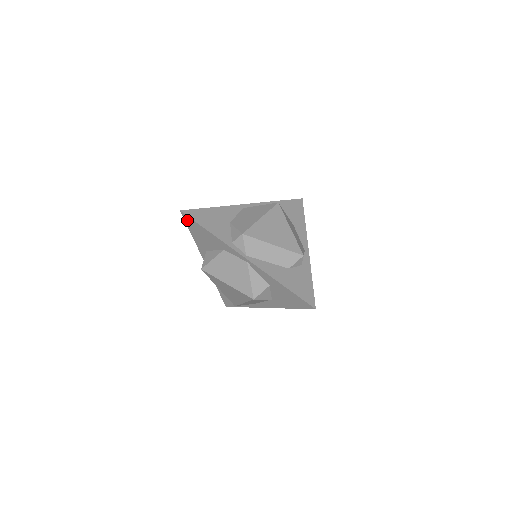
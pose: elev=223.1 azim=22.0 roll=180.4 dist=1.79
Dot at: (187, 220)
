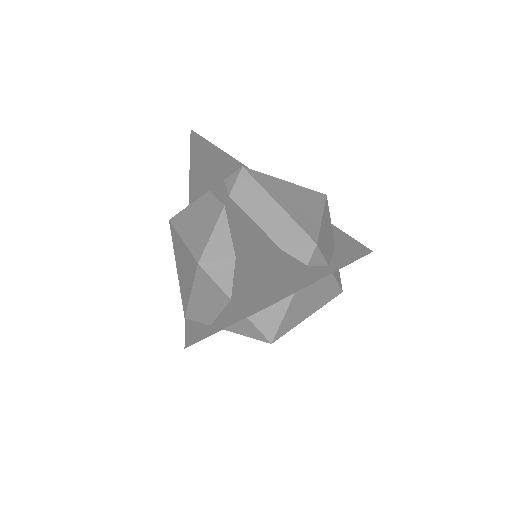
Dot at: (192, 146)
